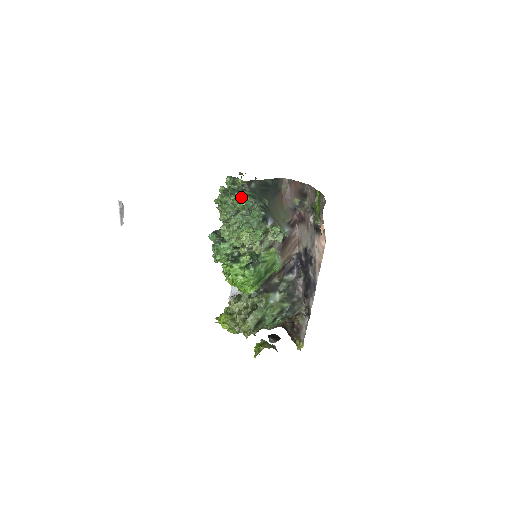
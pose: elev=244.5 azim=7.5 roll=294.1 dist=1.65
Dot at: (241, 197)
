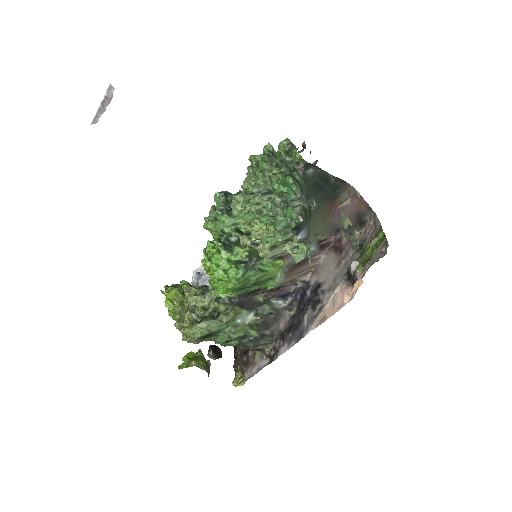
Dot at: (287, 179)
